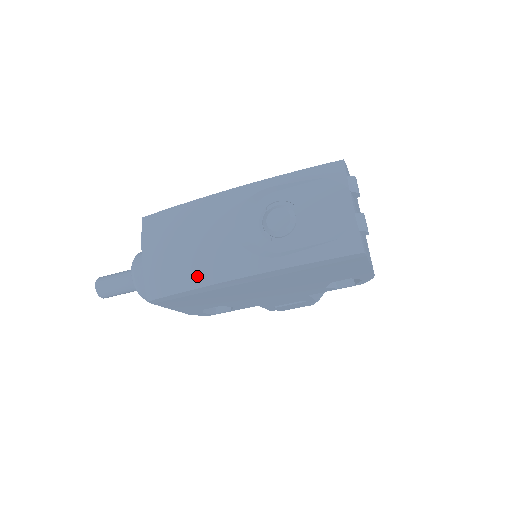
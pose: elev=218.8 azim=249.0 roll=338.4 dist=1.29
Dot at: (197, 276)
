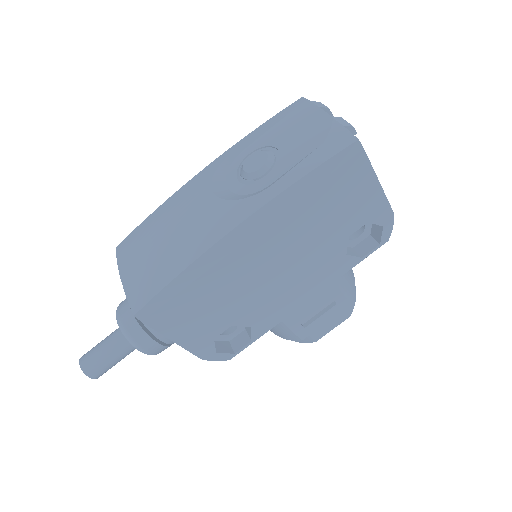
Dot at: (184, 254)
